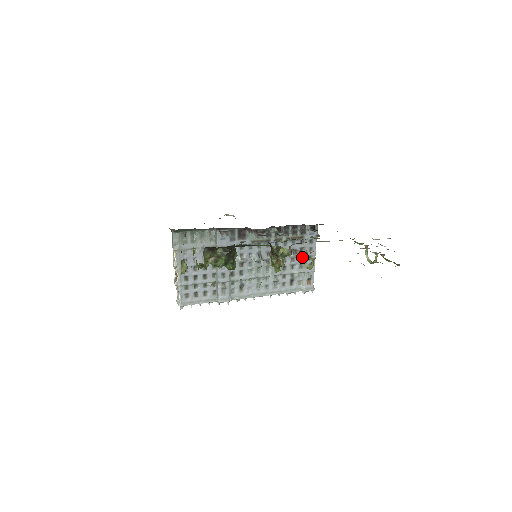
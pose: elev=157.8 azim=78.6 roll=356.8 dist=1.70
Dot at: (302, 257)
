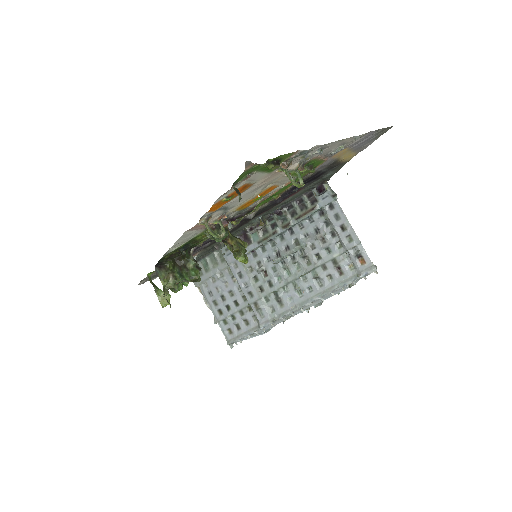
Dot at: (334, 232)
